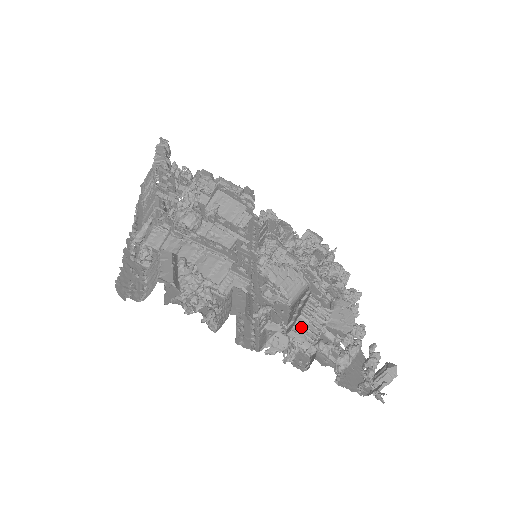
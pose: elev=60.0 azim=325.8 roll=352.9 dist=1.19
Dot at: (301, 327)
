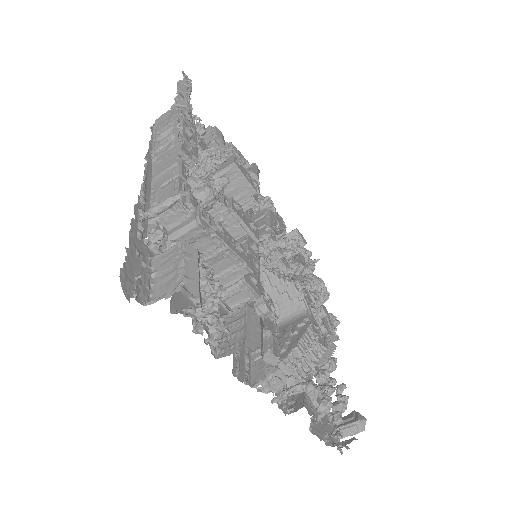
Dot at: (293, 360)
